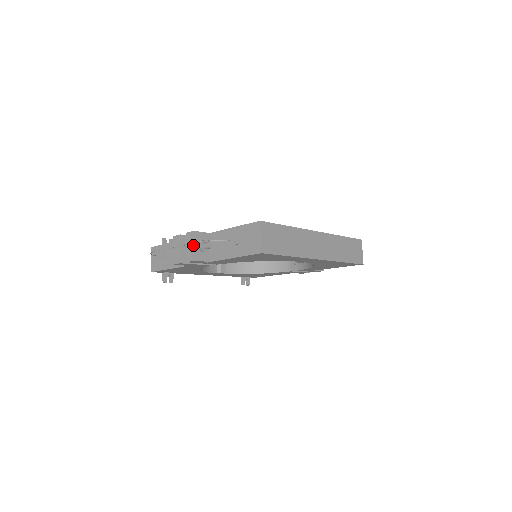
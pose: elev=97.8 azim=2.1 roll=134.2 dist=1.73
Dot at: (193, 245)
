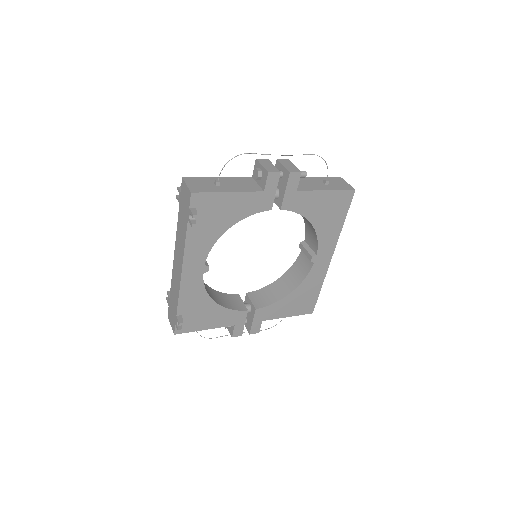
Dot at: (293, 165)
